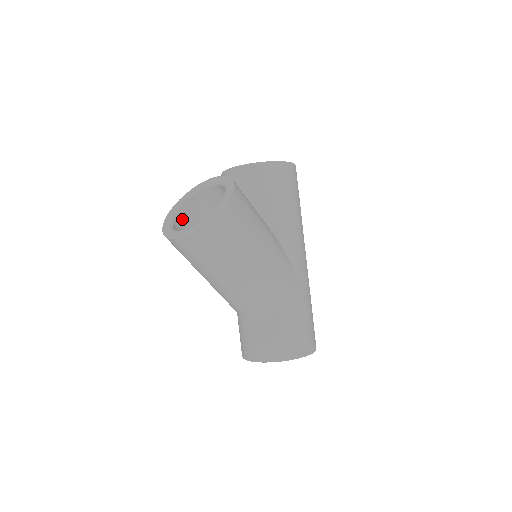
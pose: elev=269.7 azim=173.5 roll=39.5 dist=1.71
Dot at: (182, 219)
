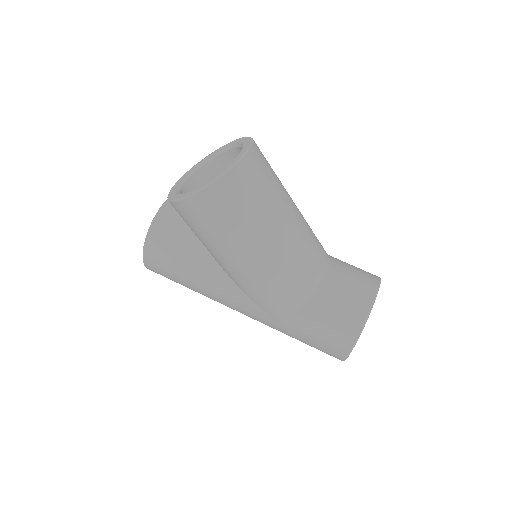
Dot at: occluded
